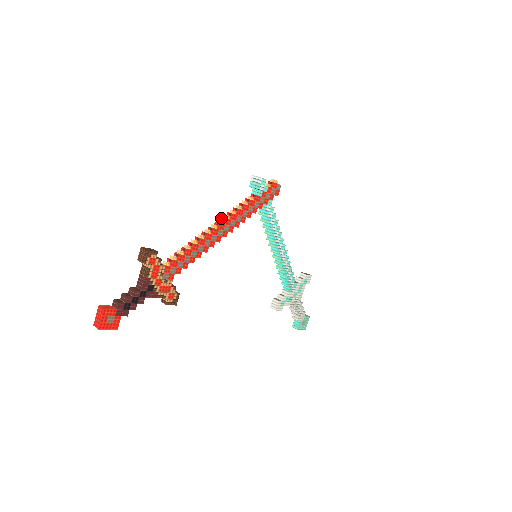
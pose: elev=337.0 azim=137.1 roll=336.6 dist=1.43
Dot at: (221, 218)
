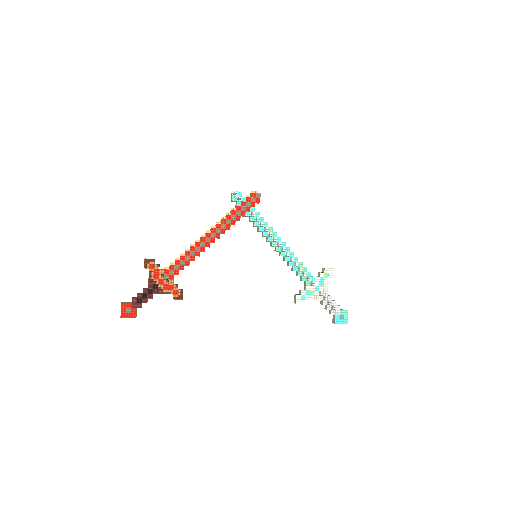
Dot at: (210, 230)
